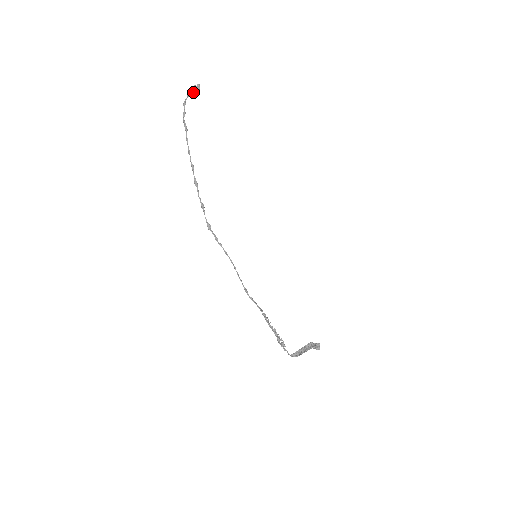
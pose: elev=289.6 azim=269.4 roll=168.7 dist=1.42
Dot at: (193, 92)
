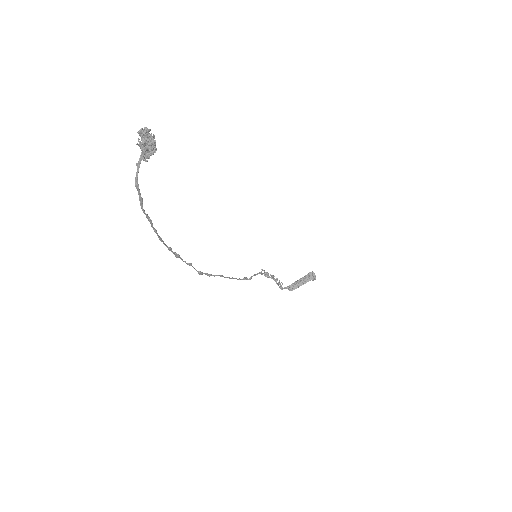
Dot at: (145, 155)
